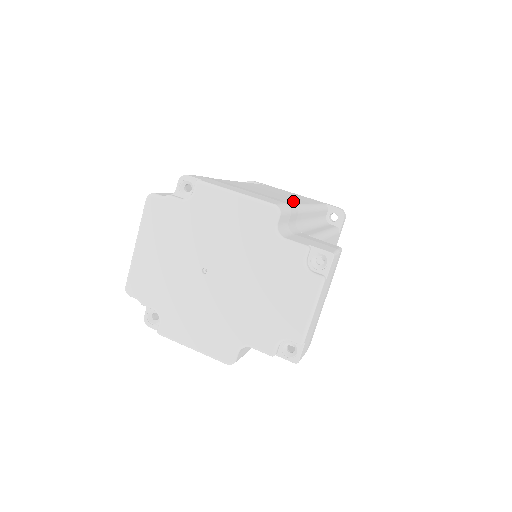
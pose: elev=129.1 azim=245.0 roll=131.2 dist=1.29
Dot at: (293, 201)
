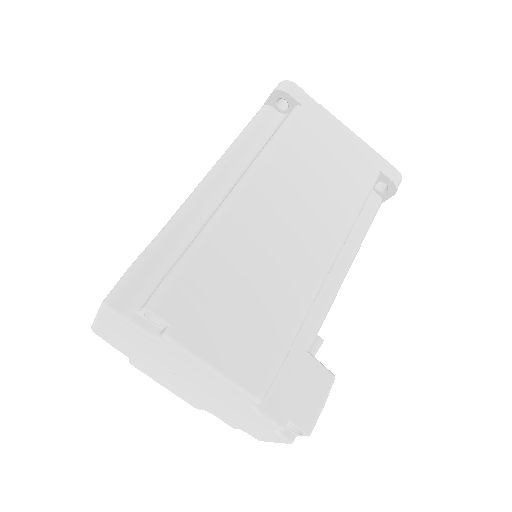
Dot at: (307, 278)
